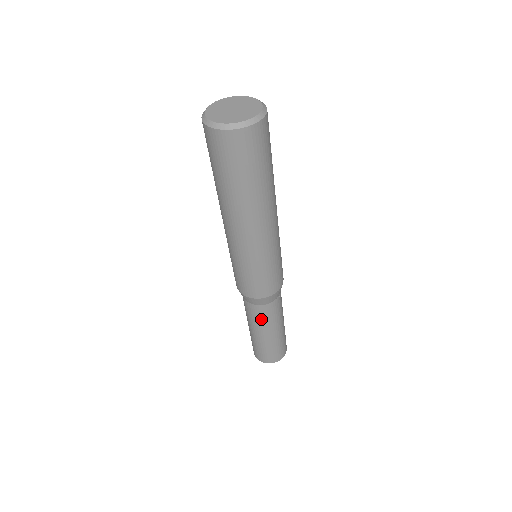
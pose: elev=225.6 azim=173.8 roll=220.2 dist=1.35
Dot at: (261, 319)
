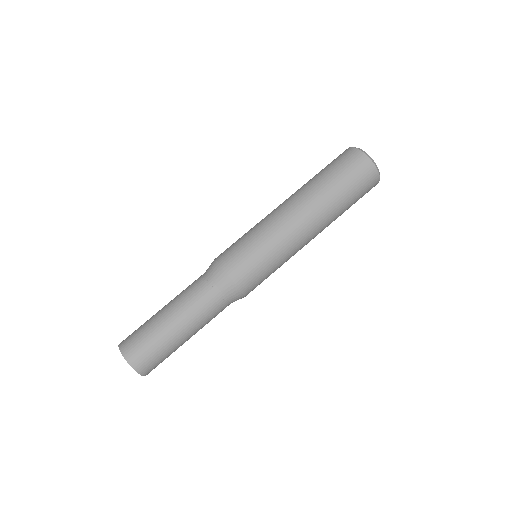
Dot at: (202, 307)
